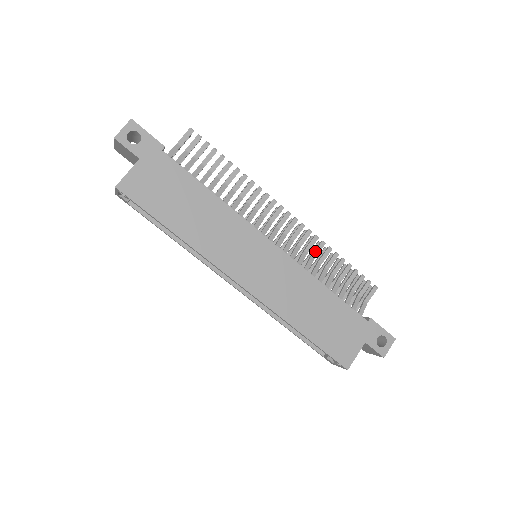
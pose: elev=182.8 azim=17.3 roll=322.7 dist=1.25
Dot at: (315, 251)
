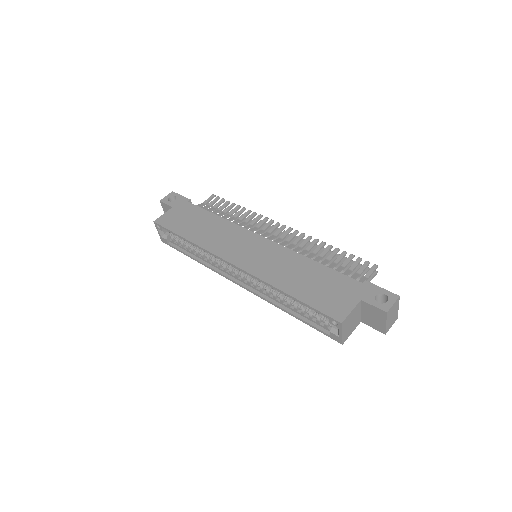
Dot at: (309, 246)
